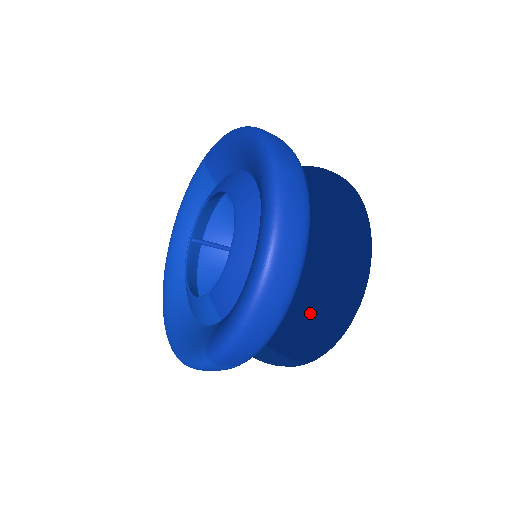
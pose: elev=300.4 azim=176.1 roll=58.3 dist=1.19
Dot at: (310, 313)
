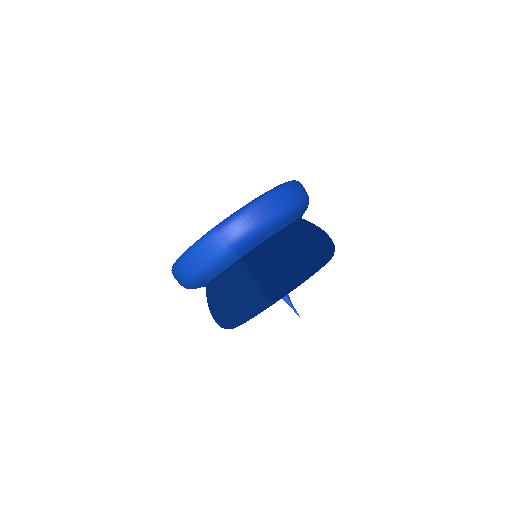
Dot at: (285, 245)
